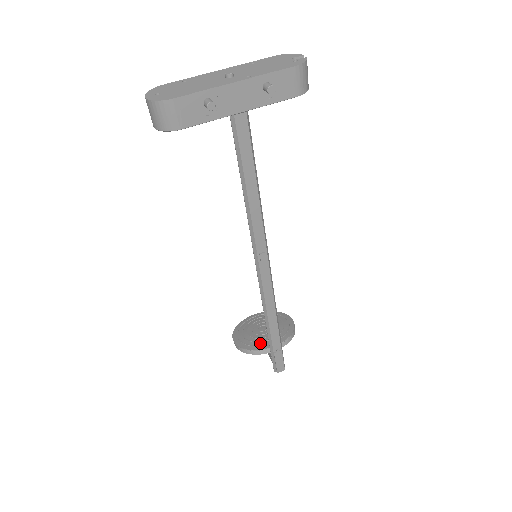
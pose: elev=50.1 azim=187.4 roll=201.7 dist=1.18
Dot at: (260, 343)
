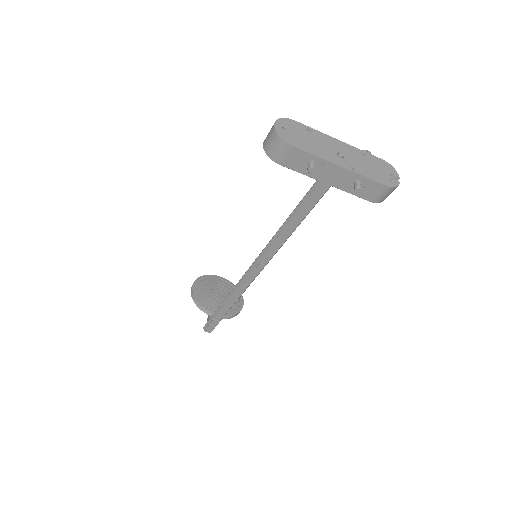
Dot at: (209, 304)
